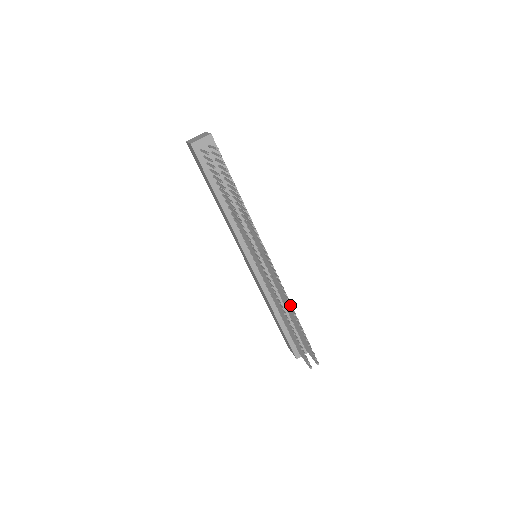
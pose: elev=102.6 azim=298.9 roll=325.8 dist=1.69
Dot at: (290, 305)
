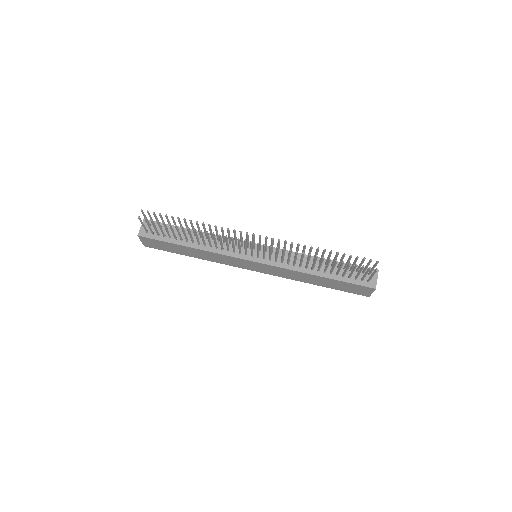
Dot at: (299, 245)
